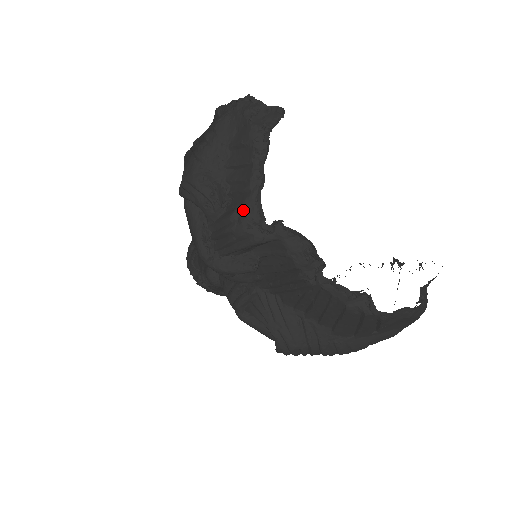
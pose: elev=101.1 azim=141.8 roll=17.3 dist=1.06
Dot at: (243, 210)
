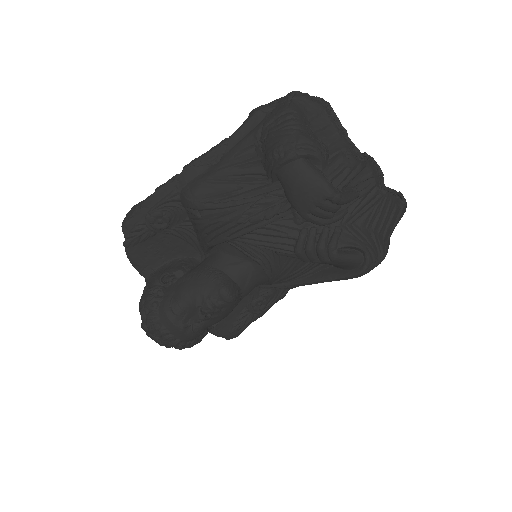
Dot at: (347, 150)
